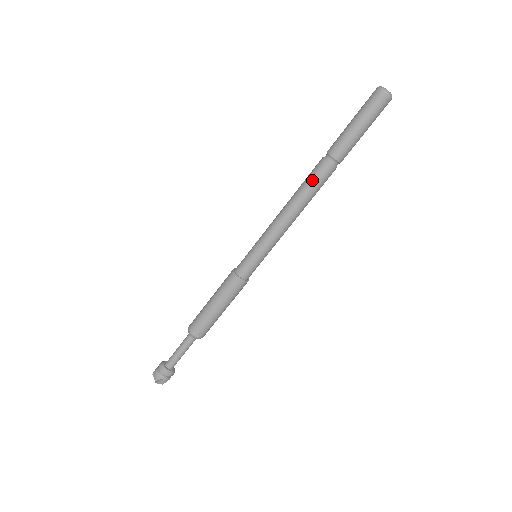
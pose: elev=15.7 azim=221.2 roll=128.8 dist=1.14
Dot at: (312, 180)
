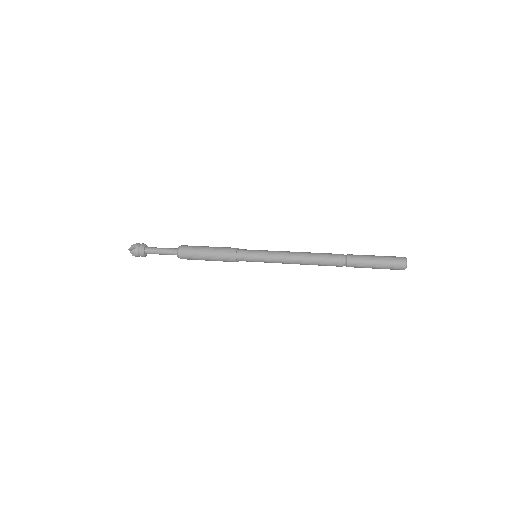
Dot at: (325, 265)
